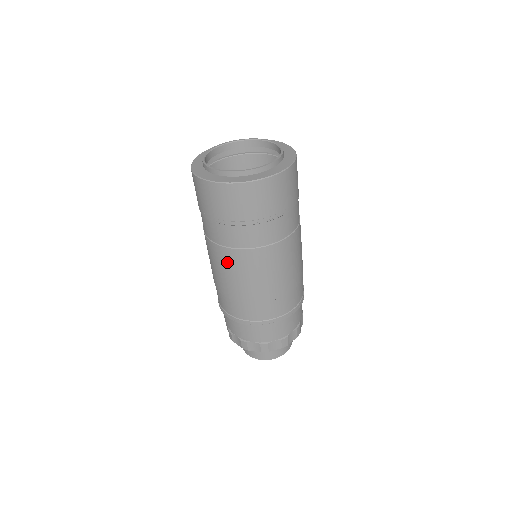
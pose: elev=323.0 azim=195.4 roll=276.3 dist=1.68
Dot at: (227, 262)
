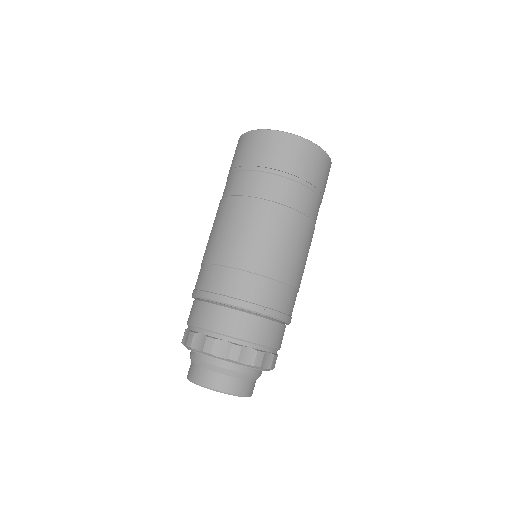
Dot at: (244, 215)
